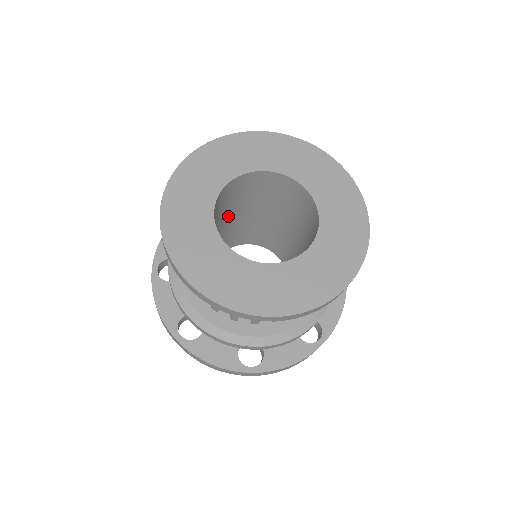
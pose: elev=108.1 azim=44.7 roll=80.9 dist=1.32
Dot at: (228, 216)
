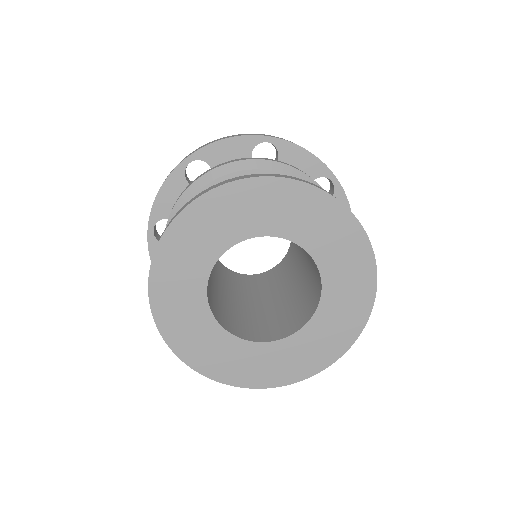
Dot at: occluded
